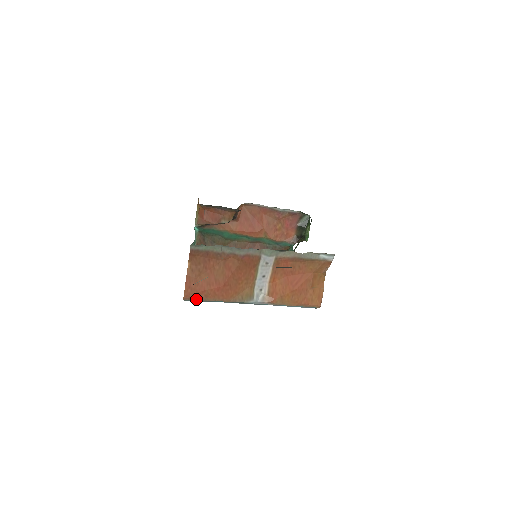
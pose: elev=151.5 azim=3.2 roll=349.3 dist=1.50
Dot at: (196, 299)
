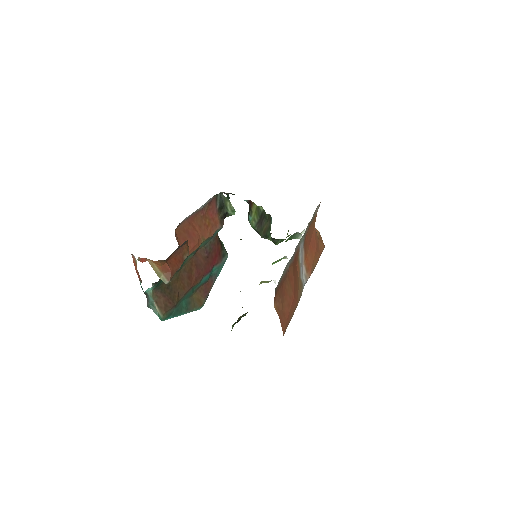
Dot at: occluded
